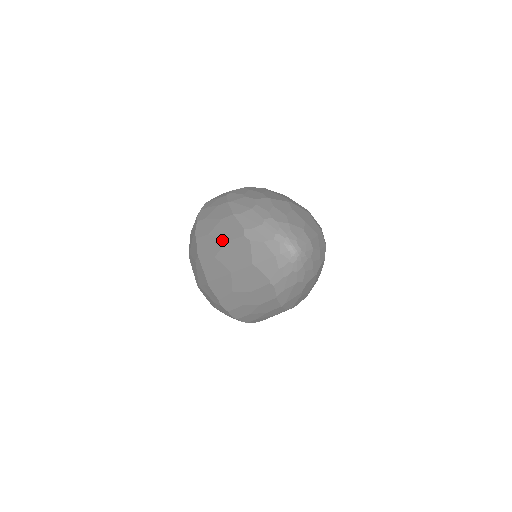
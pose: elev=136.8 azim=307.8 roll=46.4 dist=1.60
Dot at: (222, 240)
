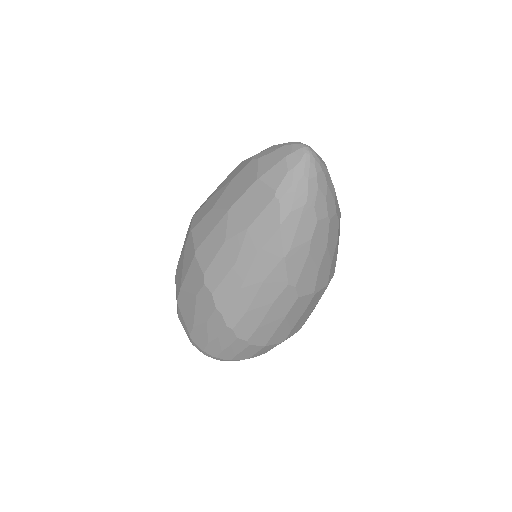
Dot at: (224, 186)
